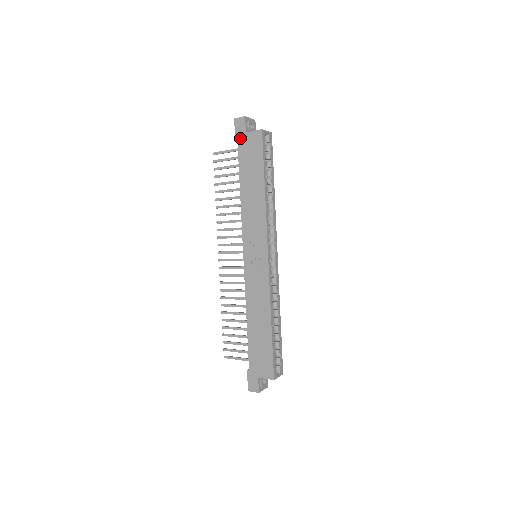
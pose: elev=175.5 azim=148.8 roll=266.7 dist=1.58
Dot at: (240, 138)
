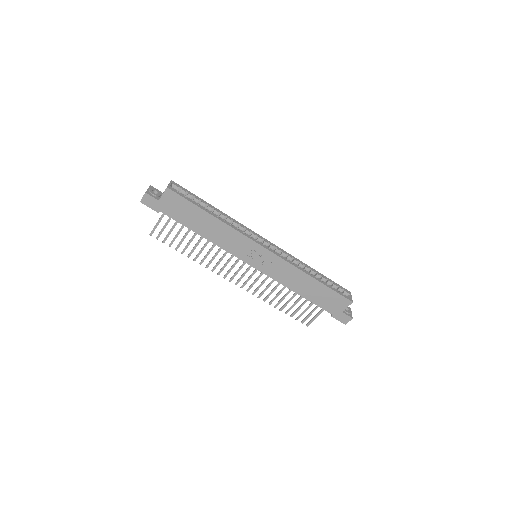
Dot at: (159, 208)
